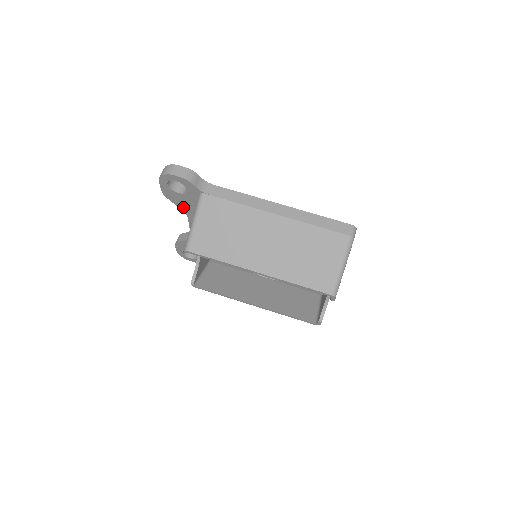
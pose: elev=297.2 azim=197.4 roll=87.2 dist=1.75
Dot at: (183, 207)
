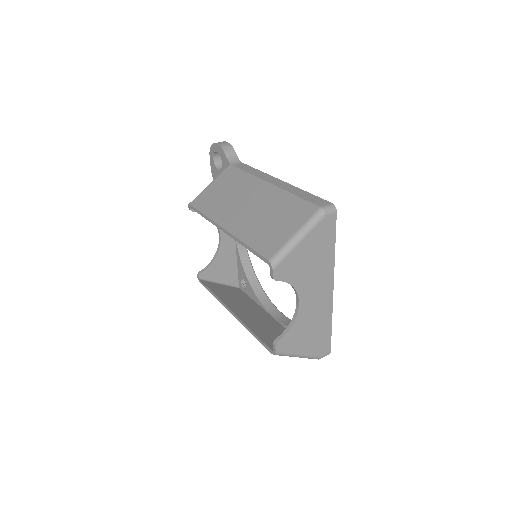
Dot at: occluded
